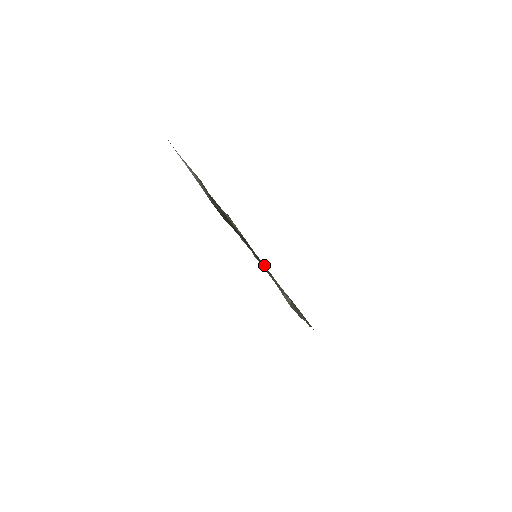
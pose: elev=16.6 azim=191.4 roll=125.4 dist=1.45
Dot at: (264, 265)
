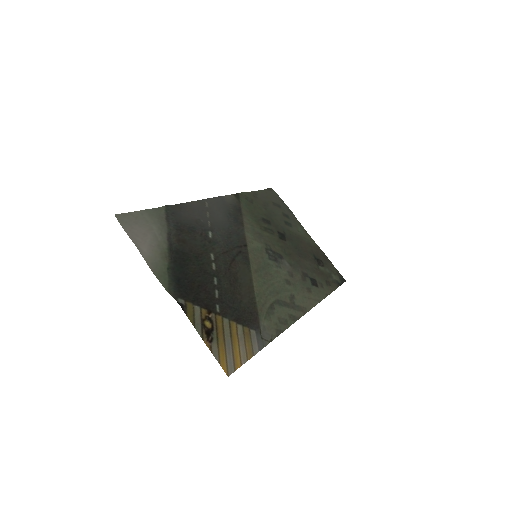
Dot at: (233, 321)
